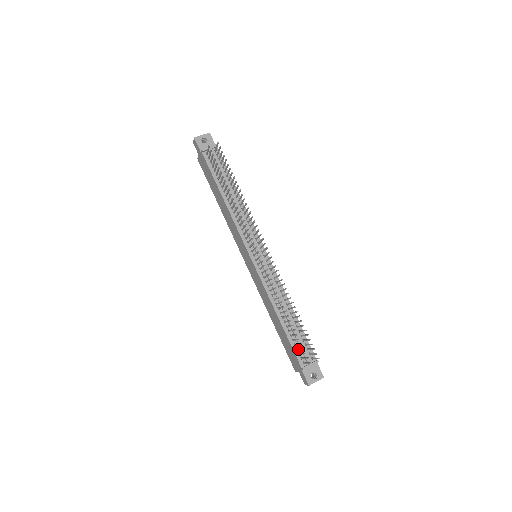
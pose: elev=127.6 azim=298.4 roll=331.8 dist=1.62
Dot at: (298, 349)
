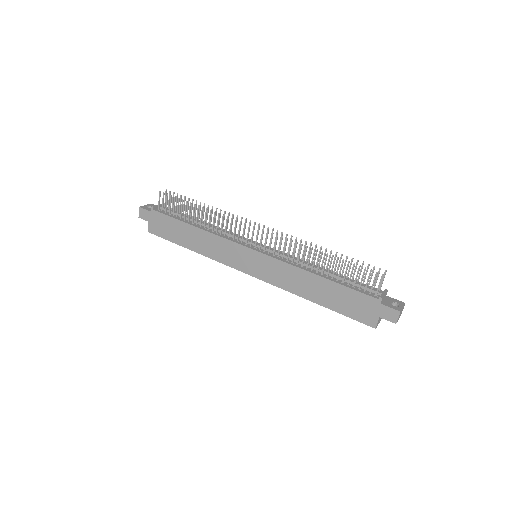
Dot at: (360, 284)
